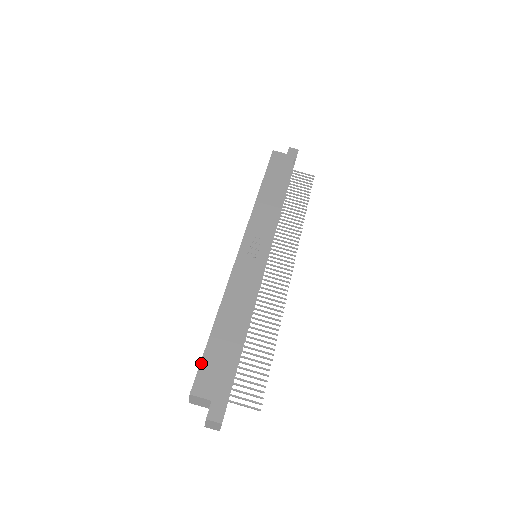
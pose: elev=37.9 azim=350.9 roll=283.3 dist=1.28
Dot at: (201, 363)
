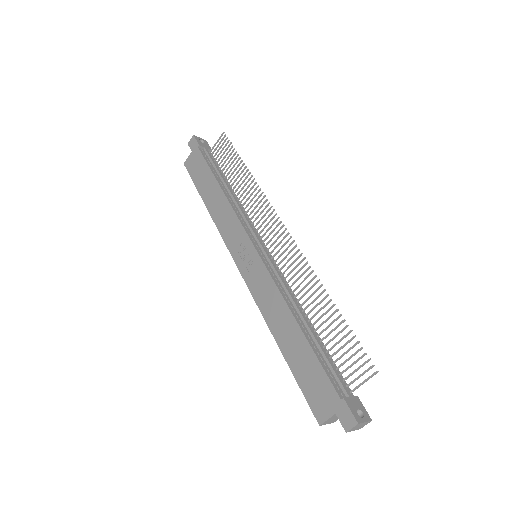
Dot at: (303, 393)
